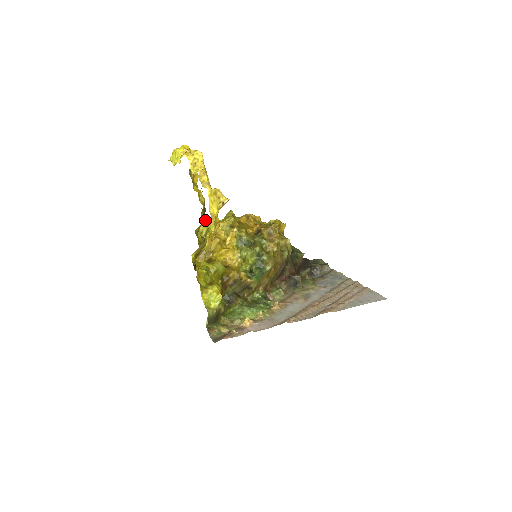
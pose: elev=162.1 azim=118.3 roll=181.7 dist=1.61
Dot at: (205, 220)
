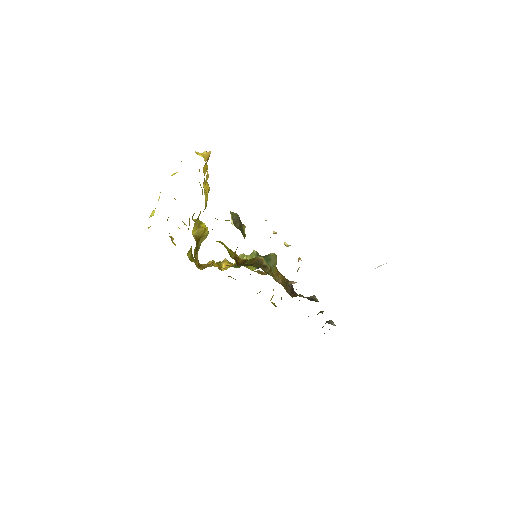
Dot at: occluded
